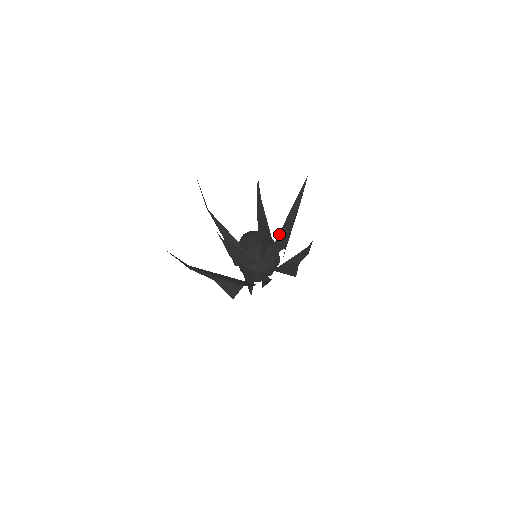
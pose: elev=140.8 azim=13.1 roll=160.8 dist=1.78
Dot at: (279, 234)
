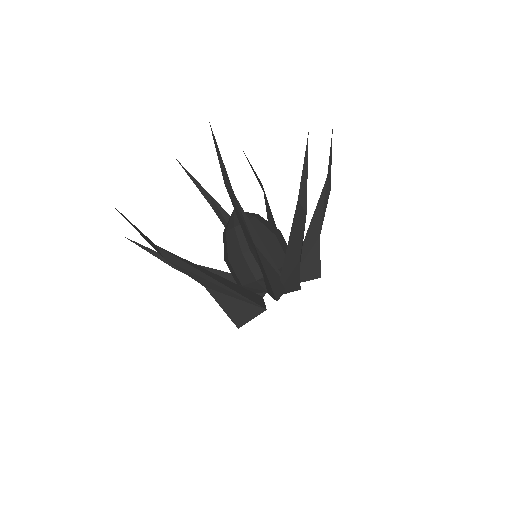
Dot at: (284, 263)
